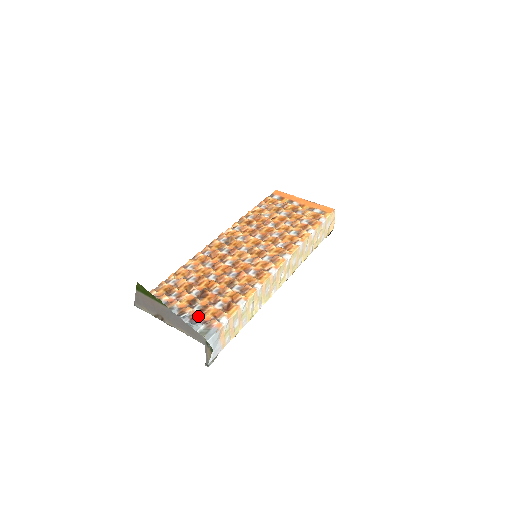
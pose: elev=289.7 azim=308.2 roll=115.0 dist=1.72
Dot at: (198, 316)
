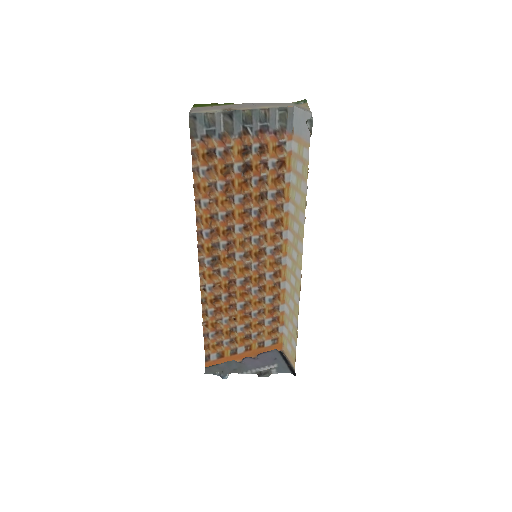
Dot at: (264, 136)
